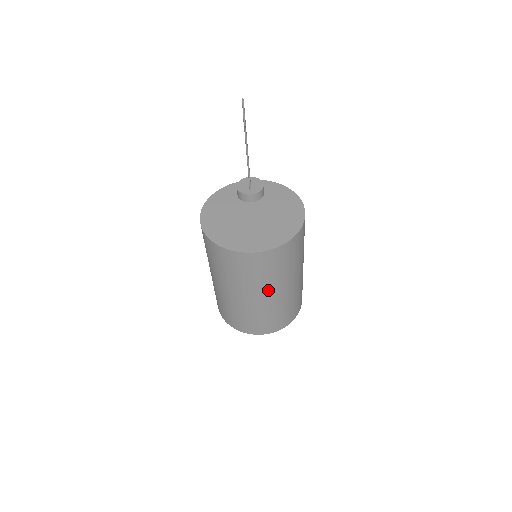
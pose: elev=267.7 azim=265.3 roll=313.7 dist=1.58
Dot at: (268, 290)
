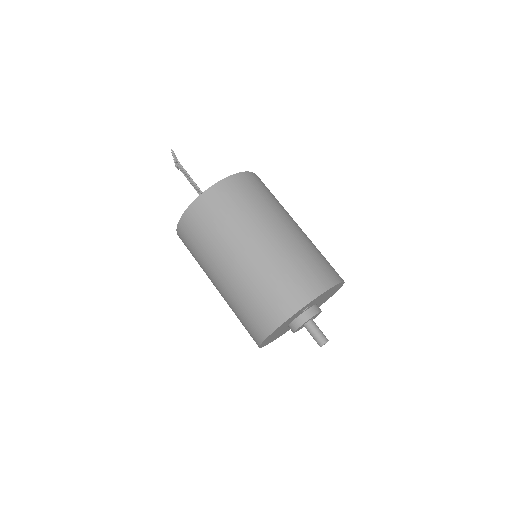
Dot at: (262, 226)
